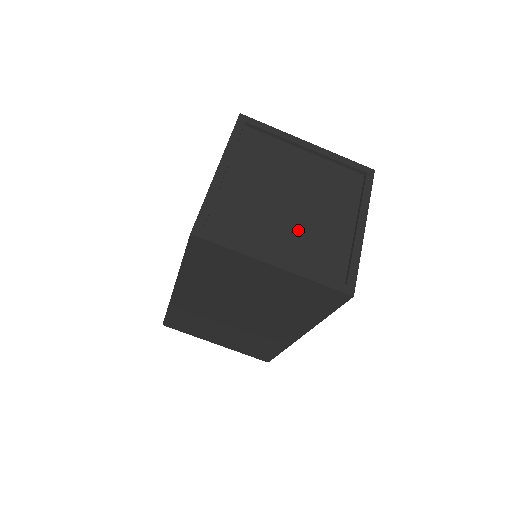
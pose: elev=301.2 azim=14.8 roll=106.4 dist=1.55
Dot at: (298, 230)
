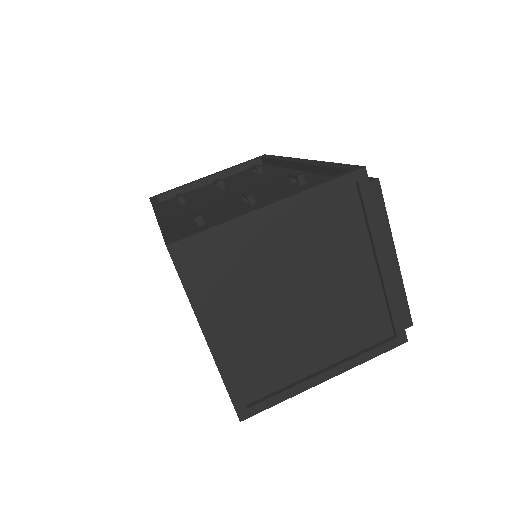
Dot at: (269, 328)
